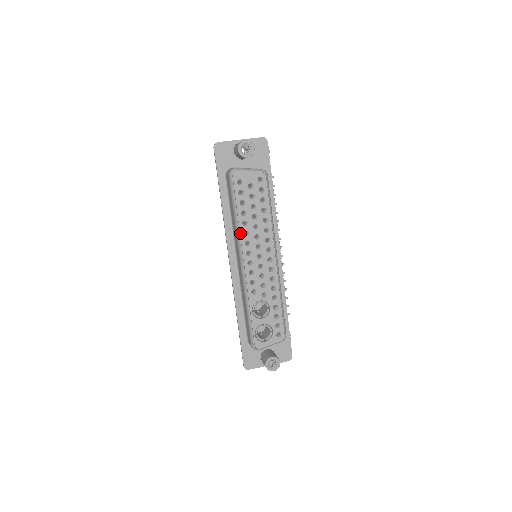
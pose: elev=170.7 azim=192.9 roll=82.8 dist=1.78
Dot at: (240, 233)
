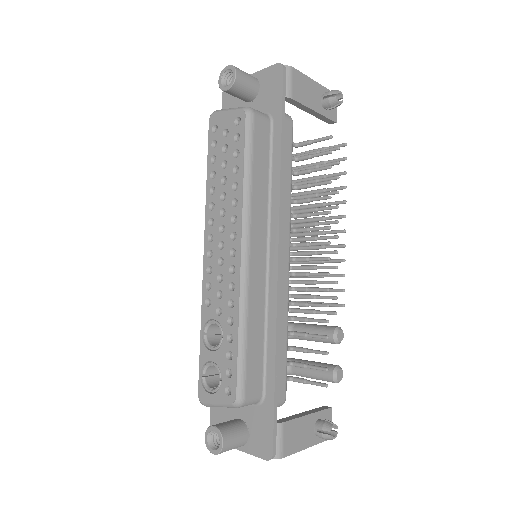
Dot at: (206, 205)
